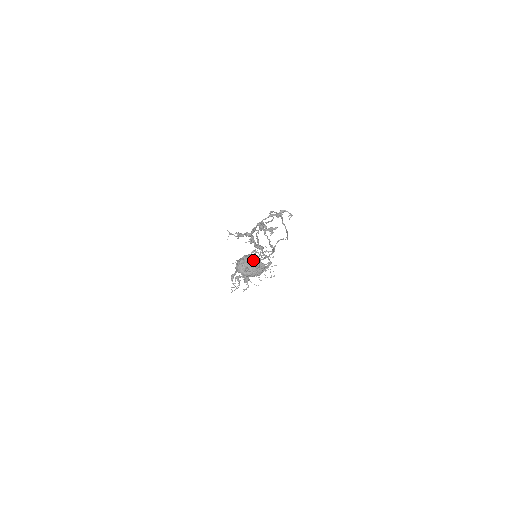
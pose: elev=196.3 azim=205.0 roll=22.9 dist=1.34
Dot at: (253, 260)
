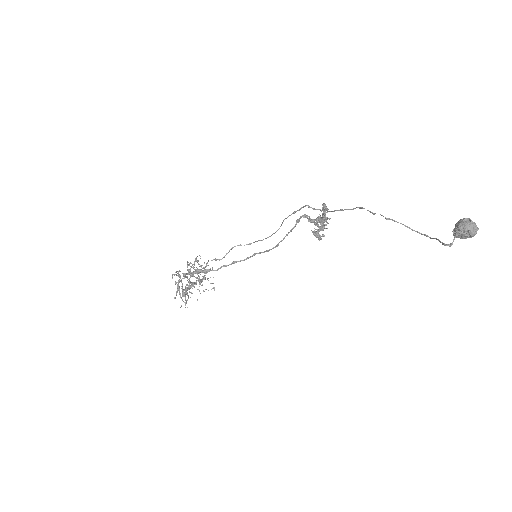
Dot at: (474, 222)
